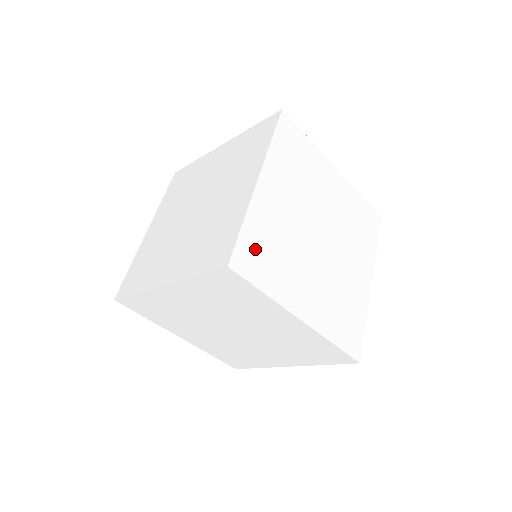
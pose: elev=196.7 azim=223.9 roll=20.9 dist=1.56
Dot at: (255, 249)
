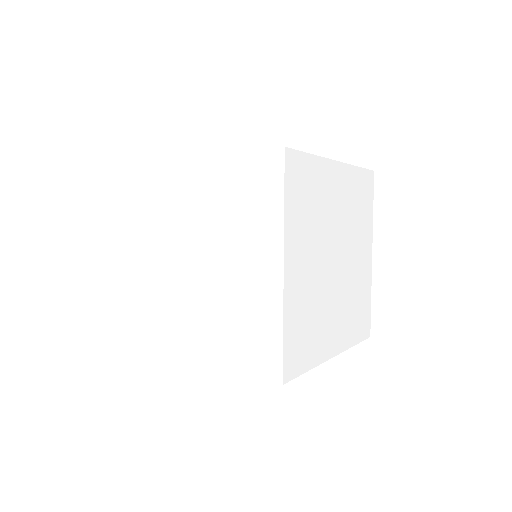
Dot at: (296, 342)
